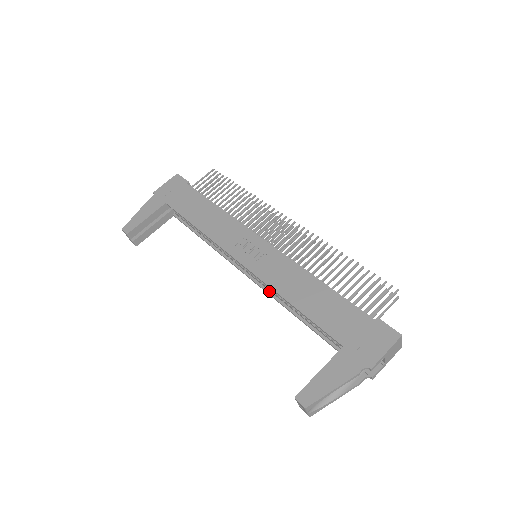
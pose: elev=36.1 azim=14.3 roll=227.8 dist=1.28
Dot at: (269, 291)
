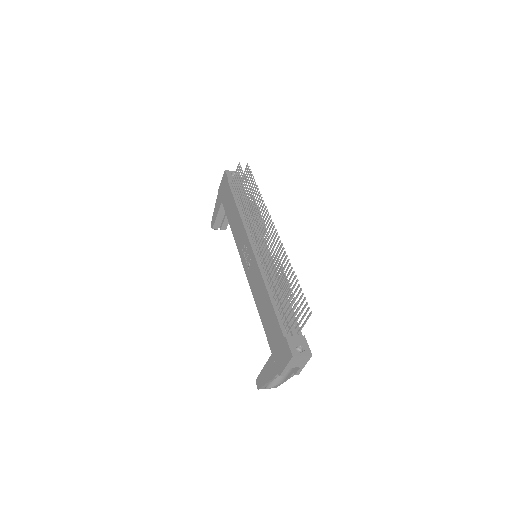
Dot at: occluded
